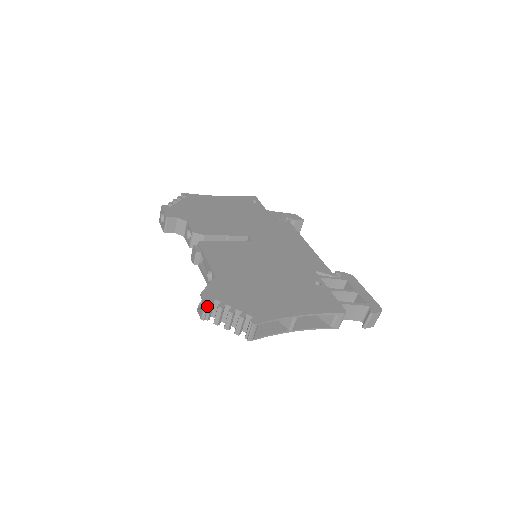
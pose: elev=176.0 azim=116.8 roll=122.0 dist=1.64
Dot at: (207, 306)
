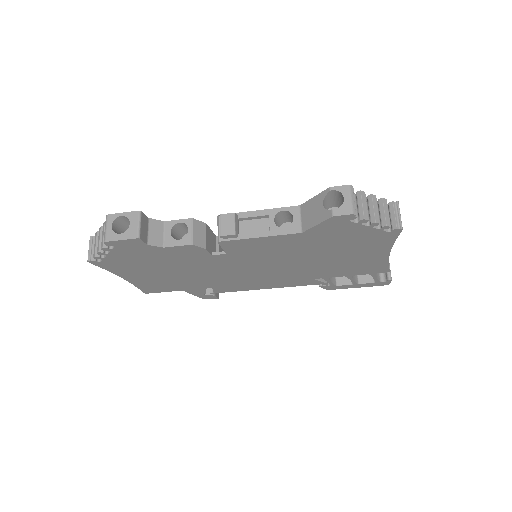
Dot at: (353, 191)
